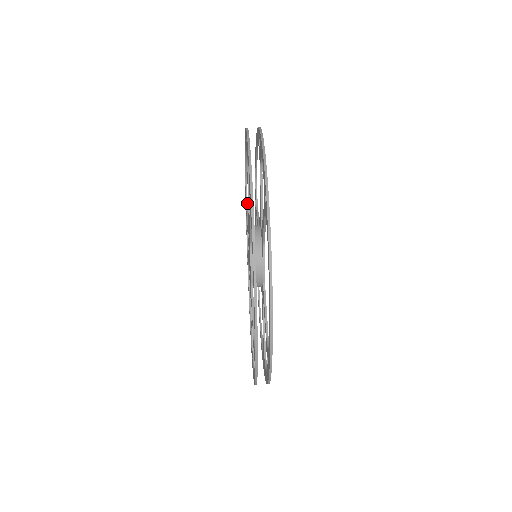
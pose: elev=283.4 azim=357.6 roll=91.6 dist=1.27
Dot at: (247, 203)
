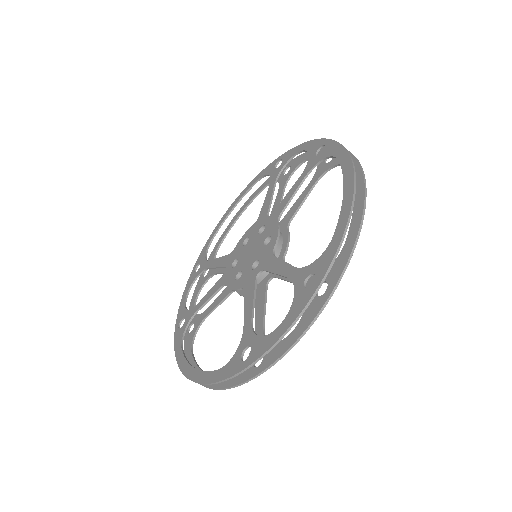
Dot at: (207, 260)
